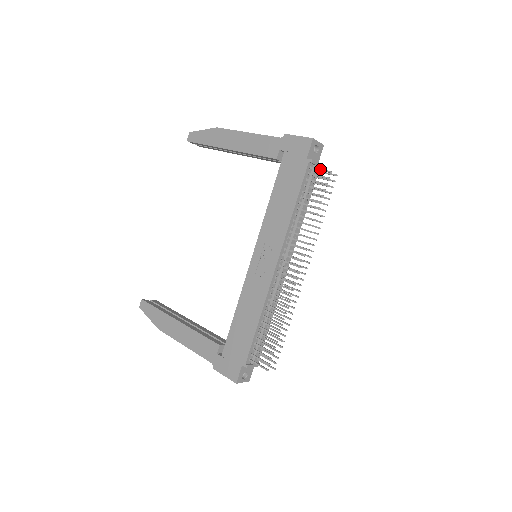
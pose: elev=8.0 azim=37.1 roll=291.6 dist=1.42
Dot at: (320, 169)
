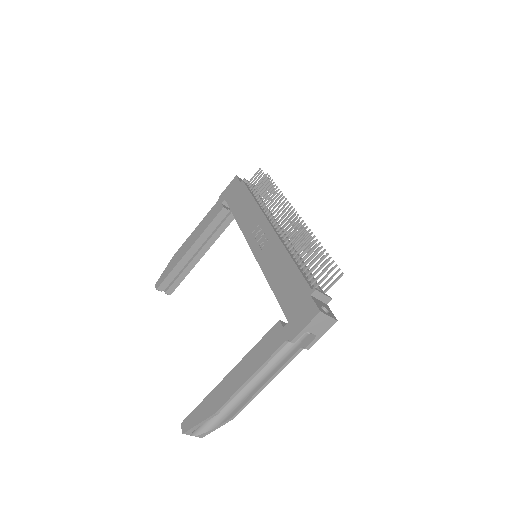
Dot at: (253, 176)
